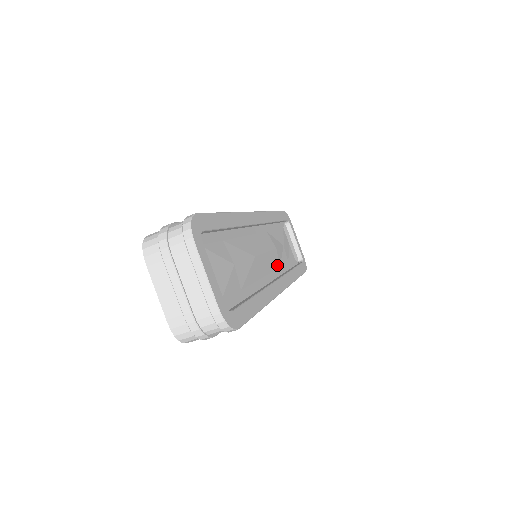
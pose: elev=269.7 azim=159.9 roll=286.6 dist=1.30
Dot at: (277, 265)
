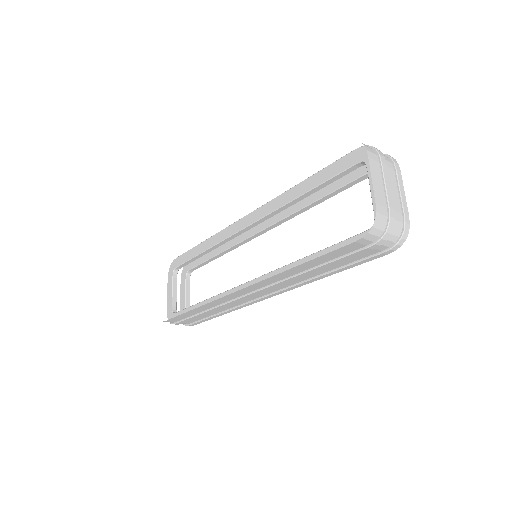
Dot at: occluded
